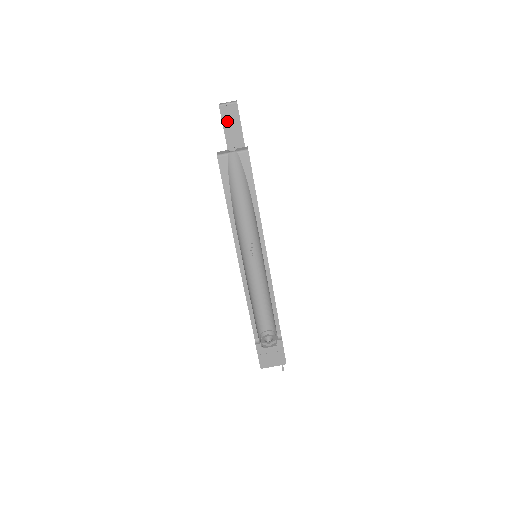
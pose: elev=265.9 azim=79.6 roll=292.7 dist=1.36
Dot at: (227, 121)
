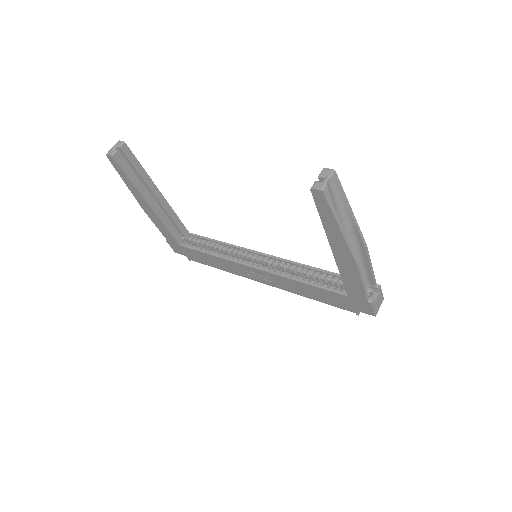
Dot at: (125, 166)
